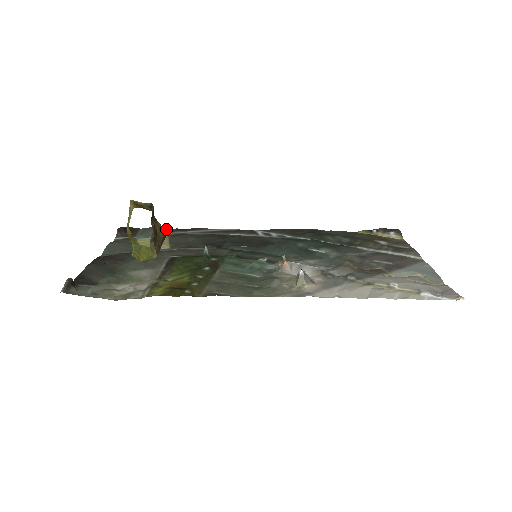
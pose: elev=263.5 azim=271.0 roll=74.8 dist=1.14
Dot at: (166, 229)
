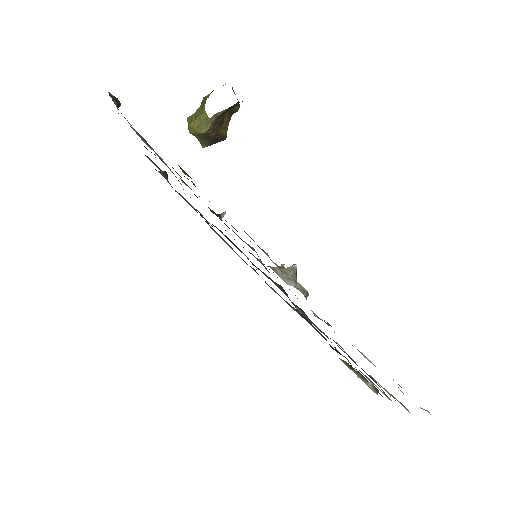
Dot at: occluded
